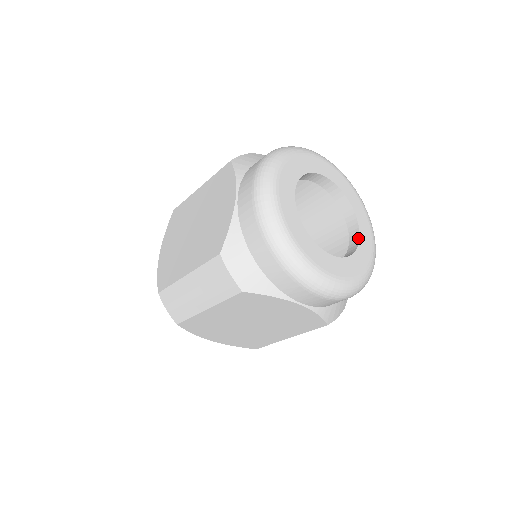
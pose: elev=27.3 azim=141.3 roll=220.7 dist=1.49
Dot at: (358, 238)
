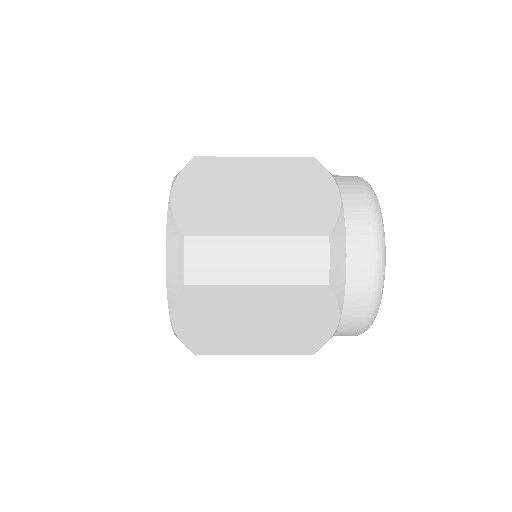
Dot at: occluded
